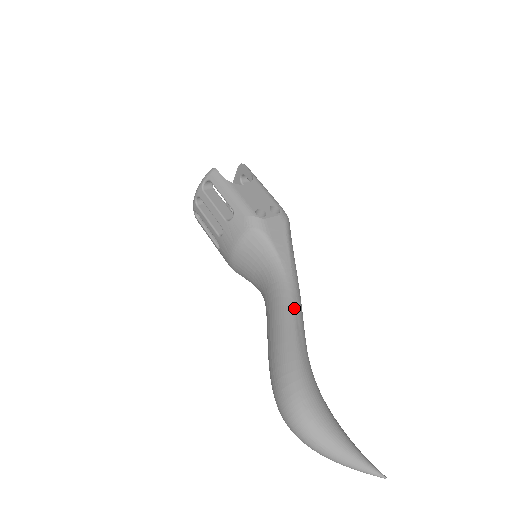
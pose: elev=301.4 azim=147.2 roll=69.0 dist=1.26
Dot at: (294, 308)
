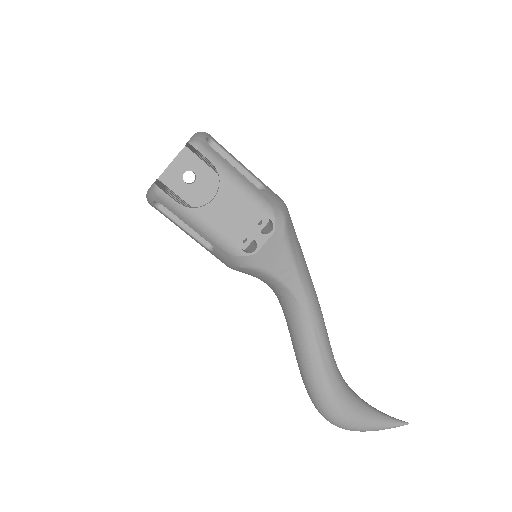
Dot at: (315, 337)
